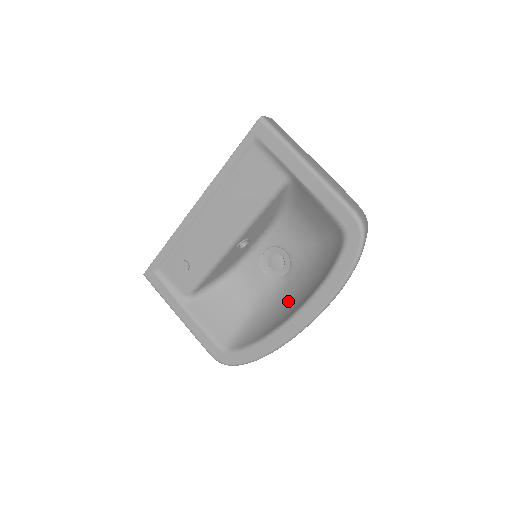
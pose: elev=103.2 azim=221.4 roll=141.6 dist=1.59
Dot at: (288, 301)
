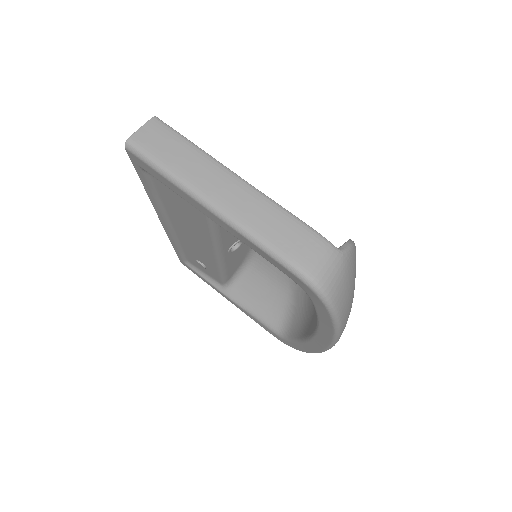
Dot at: occluded
